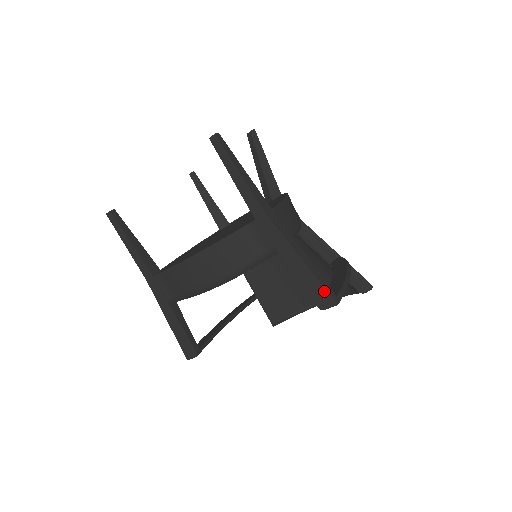
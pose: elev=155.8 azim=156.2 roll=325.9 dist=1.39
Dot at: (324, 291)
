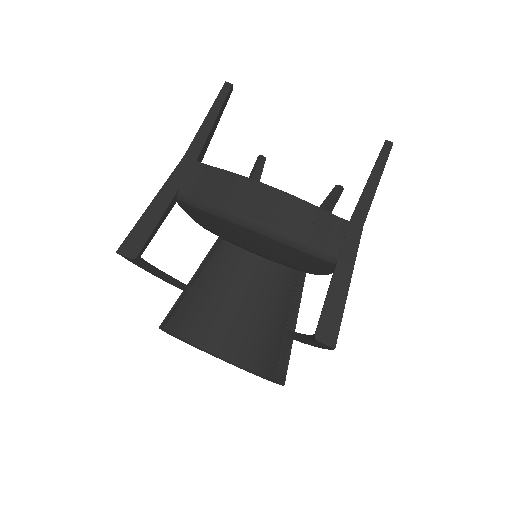
Dot at: (337, 326)
